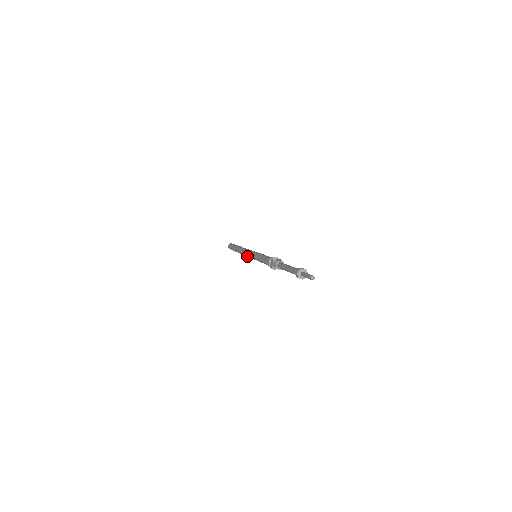
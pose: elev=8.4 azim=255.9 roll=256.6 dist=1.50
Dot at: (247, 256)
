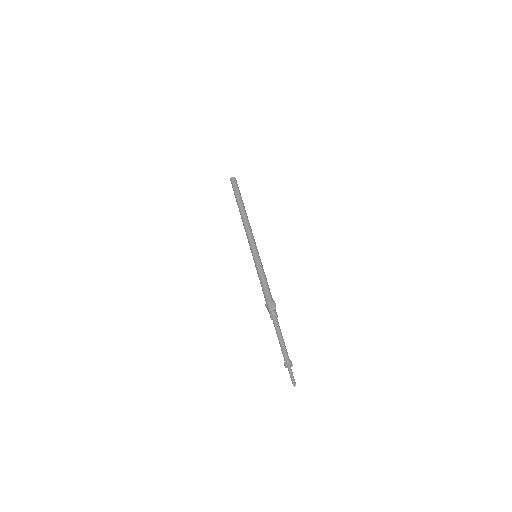
Dot at: occluded
